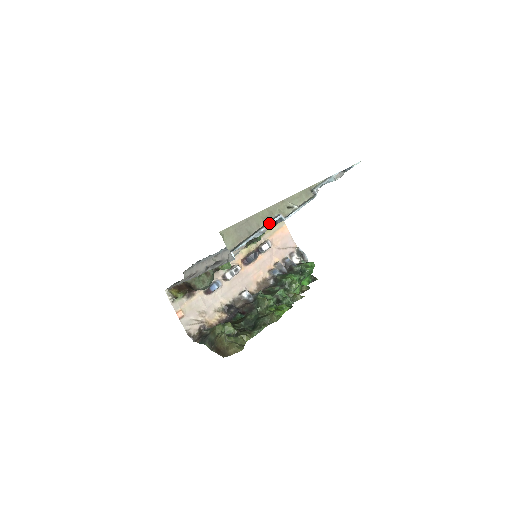
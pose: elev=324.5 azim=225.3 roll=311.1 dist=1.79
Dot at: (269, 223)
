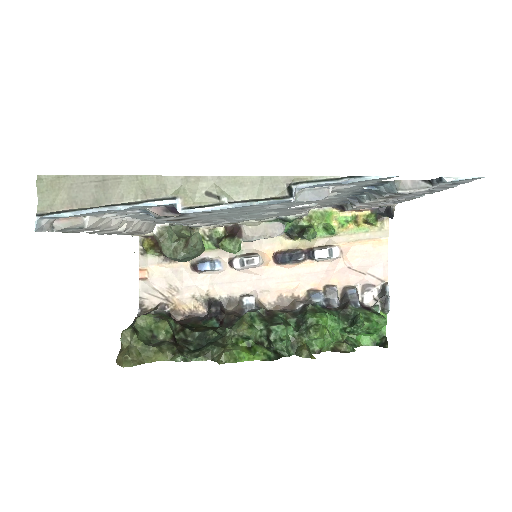
Dot at: (140, 203)
